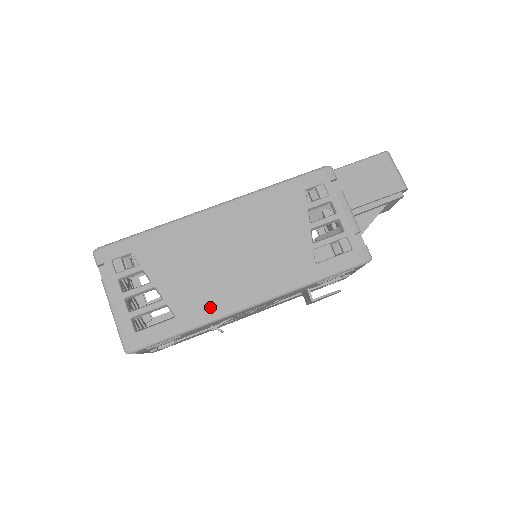
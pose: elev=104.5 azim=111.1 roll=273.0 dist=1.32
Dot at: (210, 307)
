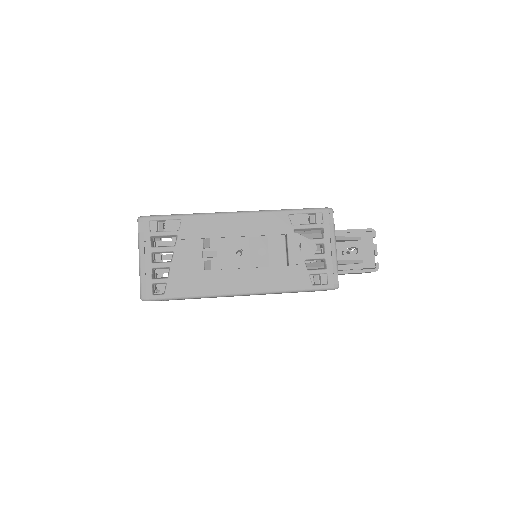
Dot at: occluded
